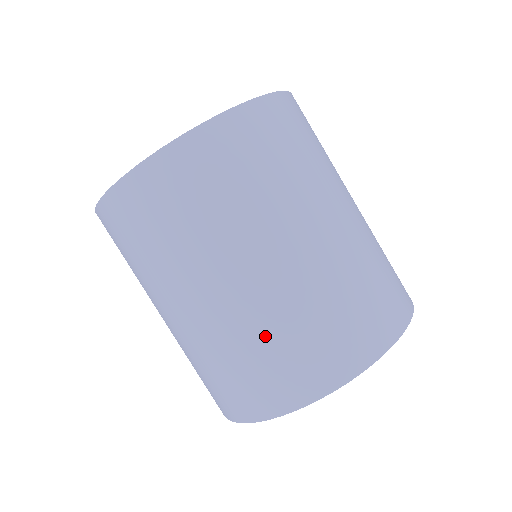
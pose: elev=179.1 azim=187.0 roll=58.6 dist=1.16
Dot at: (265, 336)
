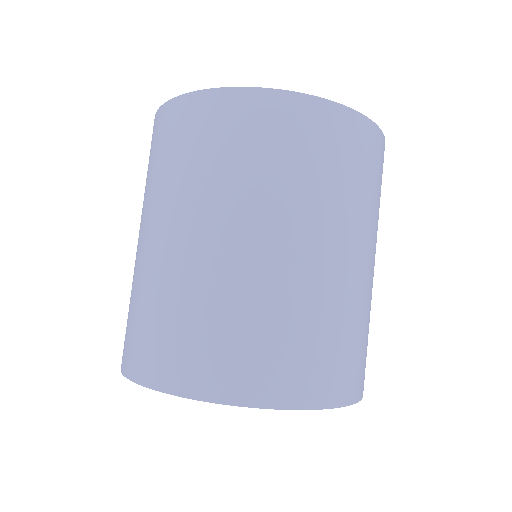
Dot at: (338, 320)
